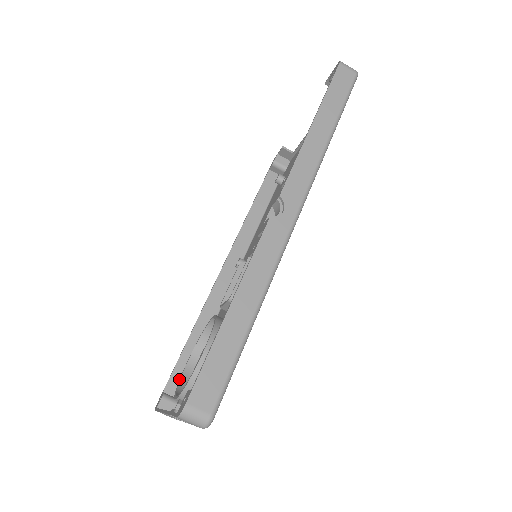
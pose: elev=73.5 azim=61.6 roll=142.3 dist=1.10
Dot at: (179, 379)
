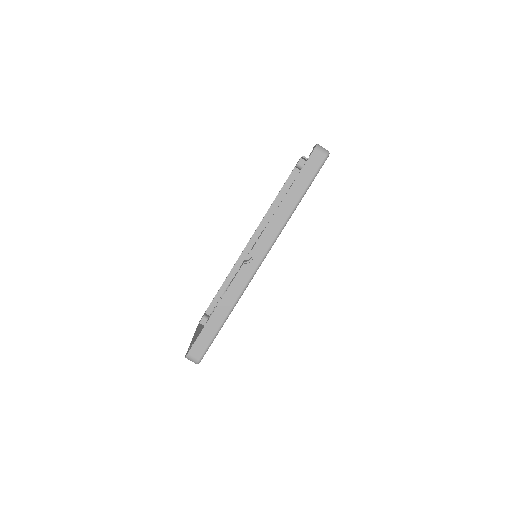
Dot at: occluded
